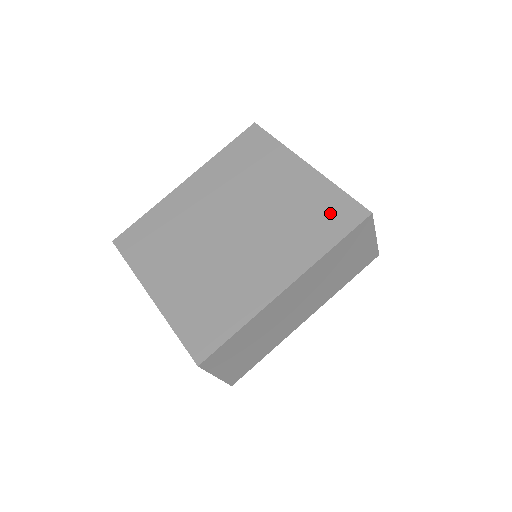
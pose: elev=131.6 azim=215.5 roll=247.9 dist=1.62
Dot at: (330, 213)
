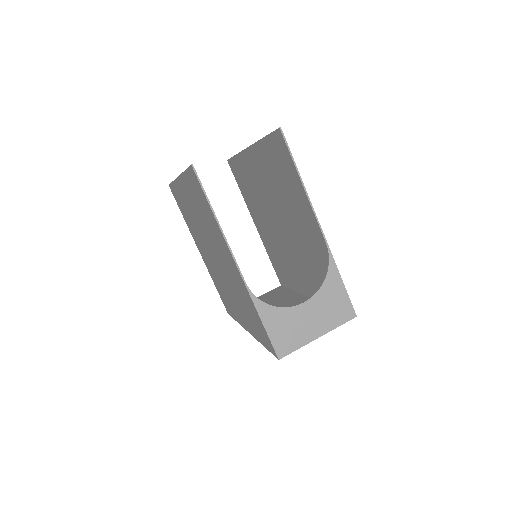
Dot at: (257, 325)
